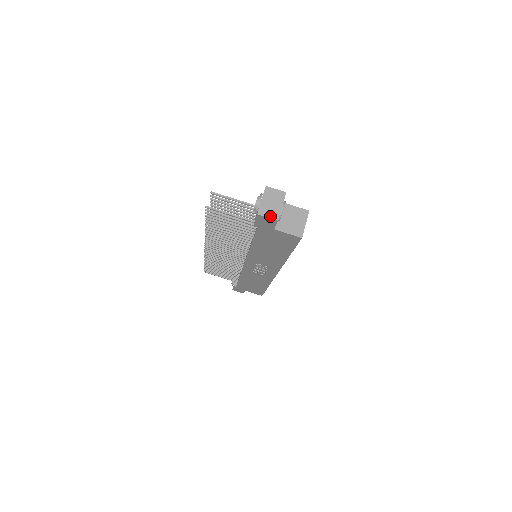
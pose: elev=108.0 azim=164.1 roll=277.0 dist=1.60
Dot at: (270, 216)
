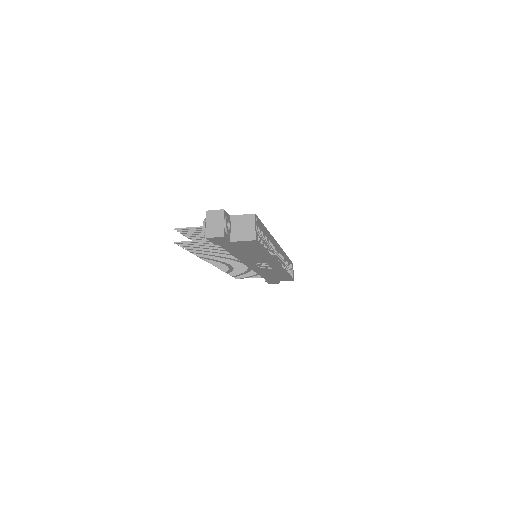
Dot at: (216, 235)
